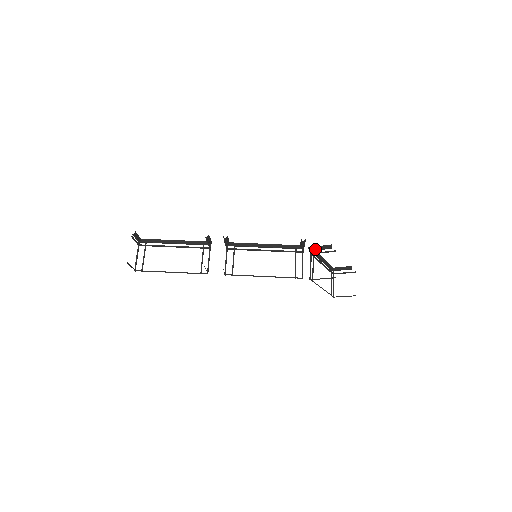
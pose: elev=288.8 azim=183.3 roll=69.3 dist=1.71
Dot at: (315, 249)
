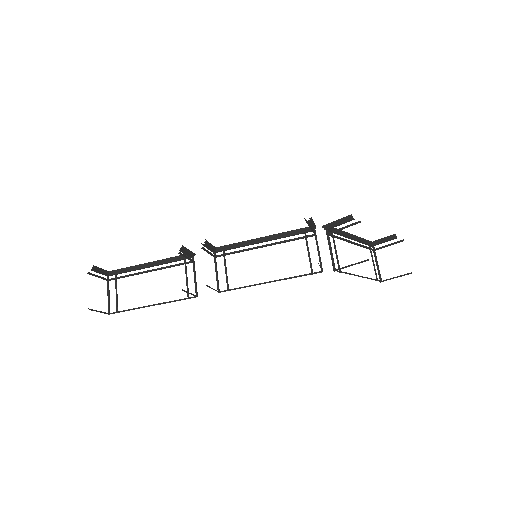
Dot at: (331, 226)
